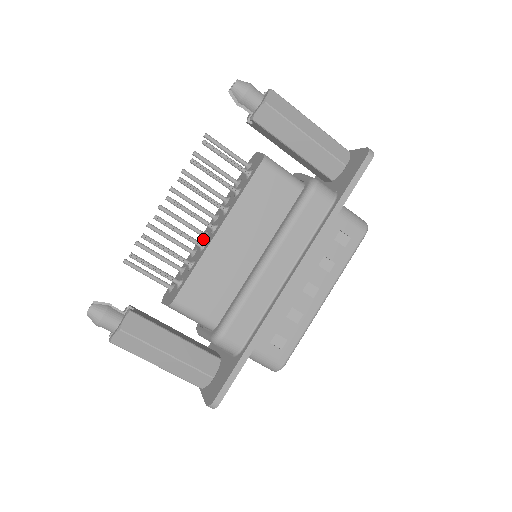
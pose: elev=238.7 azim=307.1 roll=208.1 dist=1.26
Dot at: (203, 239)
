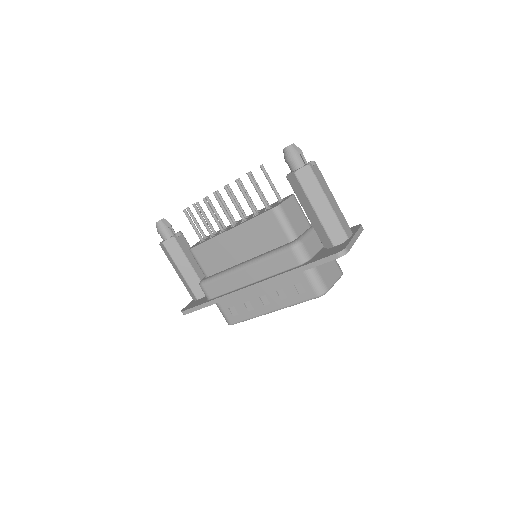
Dot at: occluded
